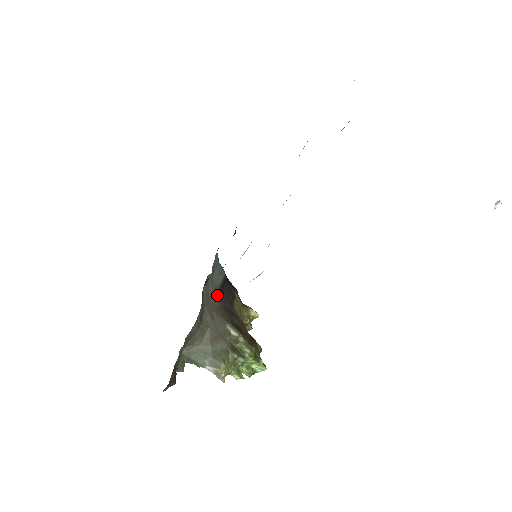
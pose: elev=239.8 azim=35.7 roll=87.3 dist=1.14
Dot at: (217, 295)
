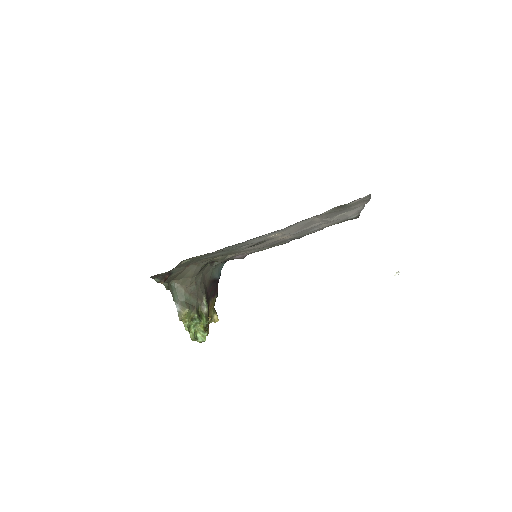
Dot at: (210, 280)
